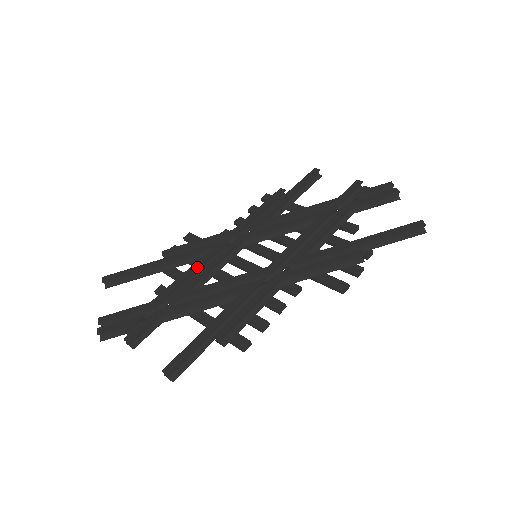
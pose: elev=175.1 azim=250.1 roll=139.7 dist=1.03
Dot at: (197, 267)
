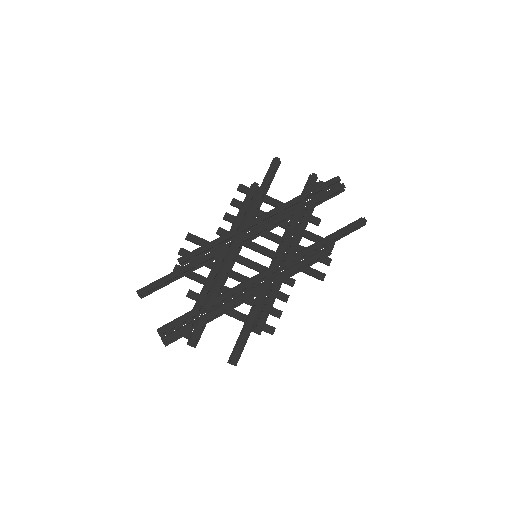
Dot at: (216, 274)
